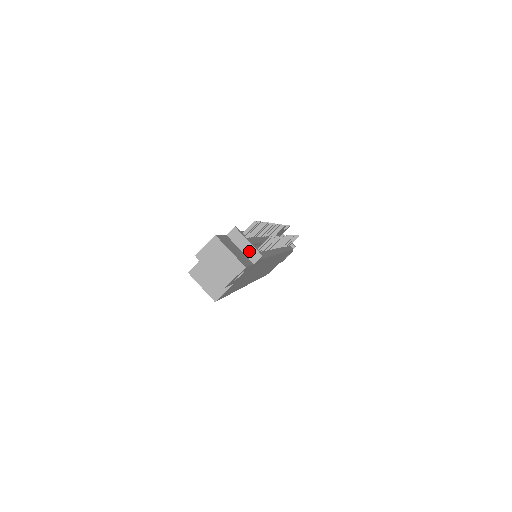
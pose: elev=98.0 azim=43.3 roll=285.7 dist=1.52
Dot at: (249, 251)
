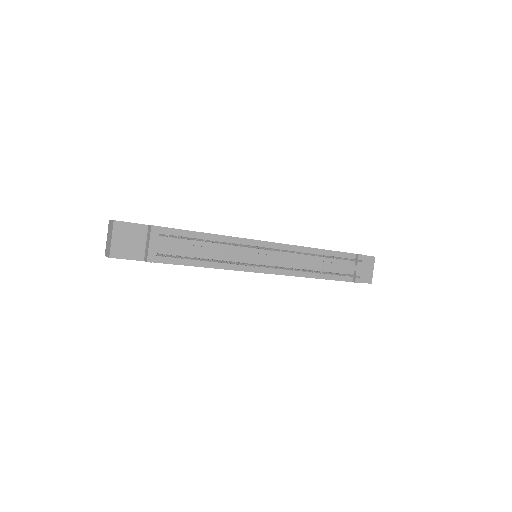
Dot at: (147, 250)
